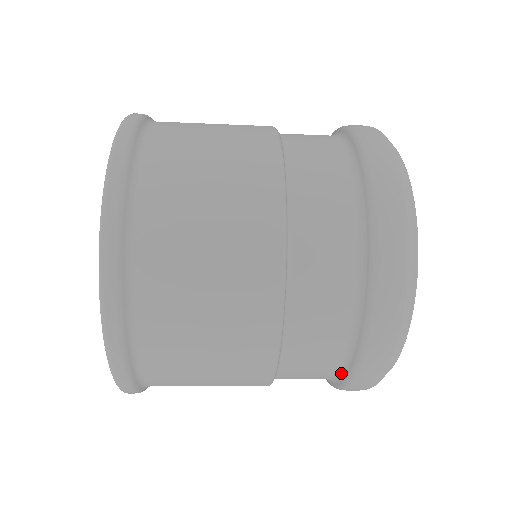
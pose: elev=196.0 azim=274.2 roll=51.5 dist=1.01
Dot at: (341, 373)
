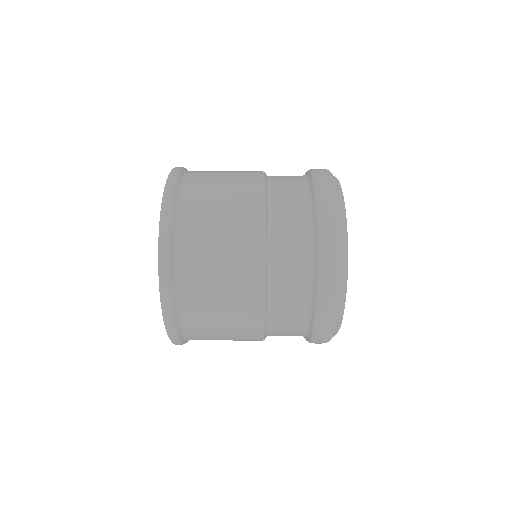
Dot at: (305, 337)
